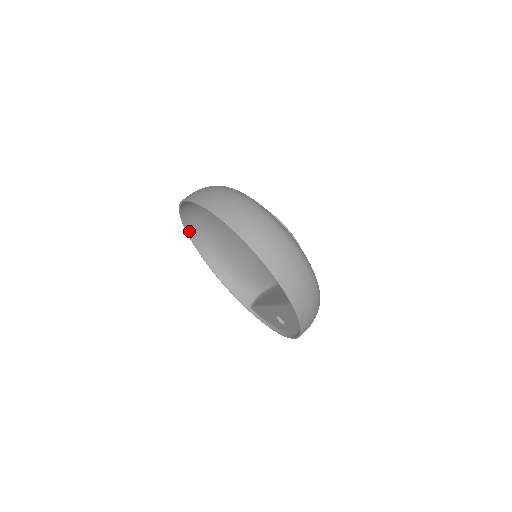
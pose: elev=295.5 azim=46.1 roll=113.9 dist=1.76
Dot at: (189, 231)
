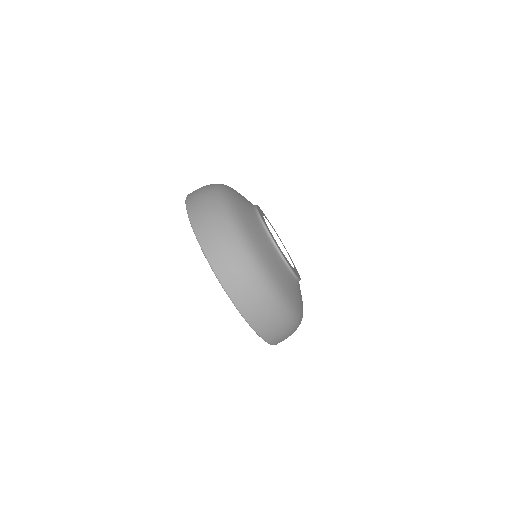
Dot at: occluded
